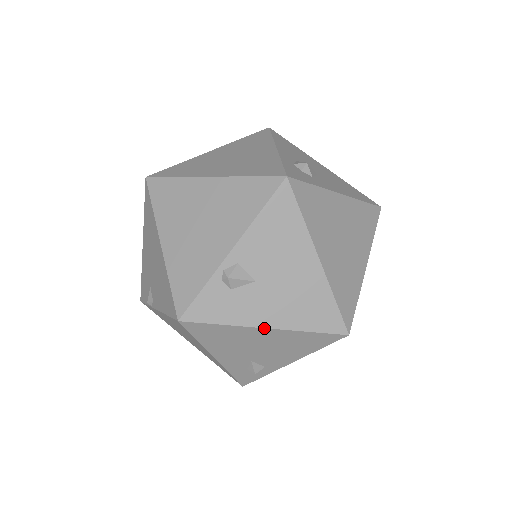
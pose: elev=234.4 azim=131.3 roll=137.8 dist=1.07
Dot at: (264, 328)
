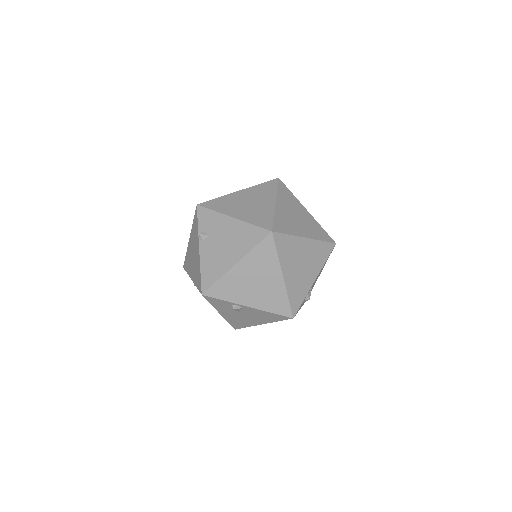
Dot at: (219, 313)
